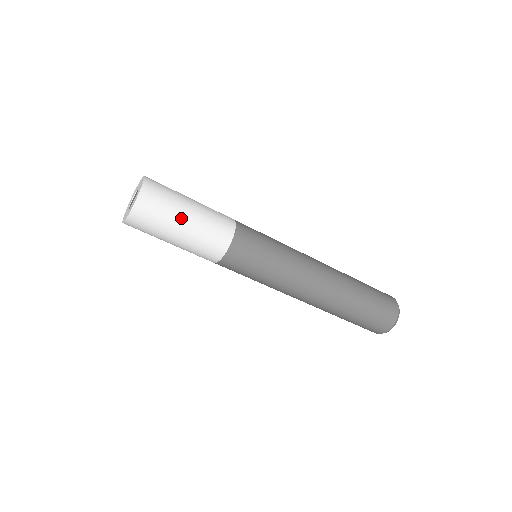
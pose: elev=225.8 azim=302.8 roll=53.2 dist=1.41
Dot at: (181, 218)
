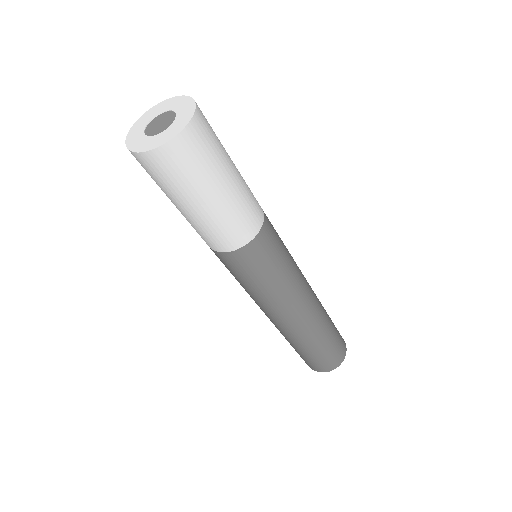
Dot at: (192, 201)
